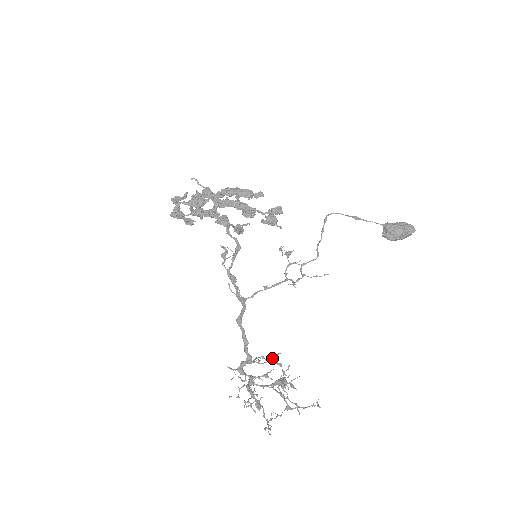
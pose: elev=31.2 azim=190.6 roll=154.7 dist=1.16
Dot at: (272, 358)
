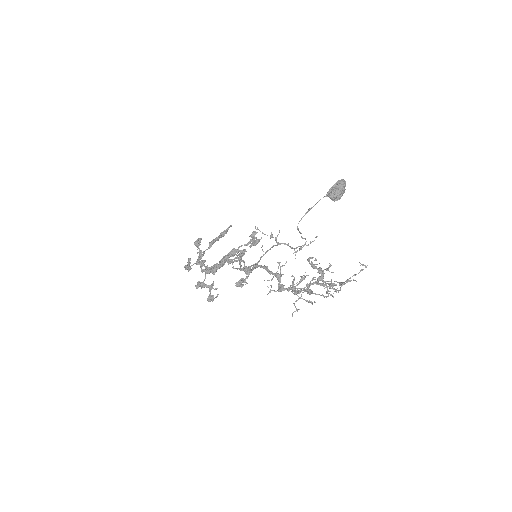
Dot at: (310, 282)
